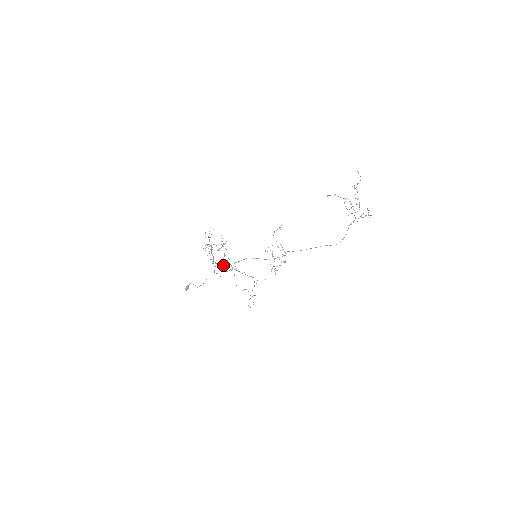
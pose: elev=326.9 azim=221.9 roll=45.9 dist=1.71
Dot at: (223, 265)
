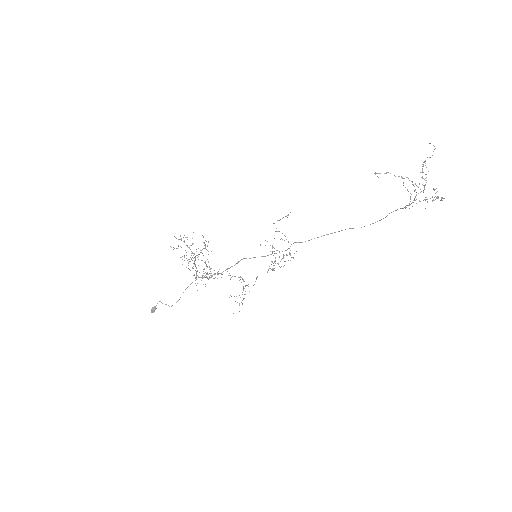
Dot at: occluded
